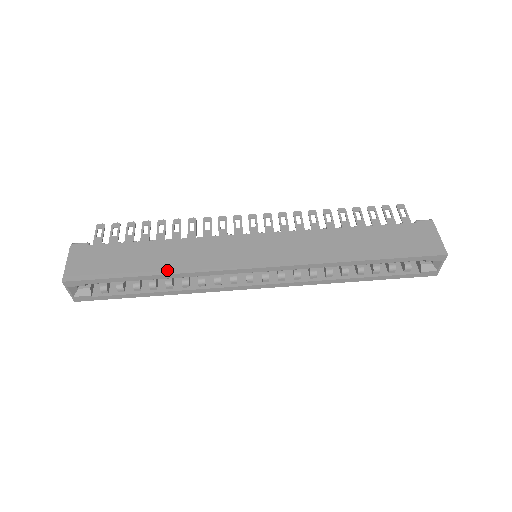
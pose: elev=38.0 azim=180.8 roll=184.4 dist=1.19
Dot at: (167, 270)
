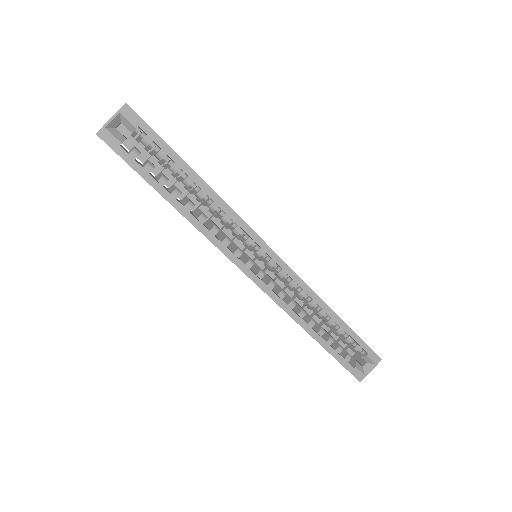
Dot at: occluded
